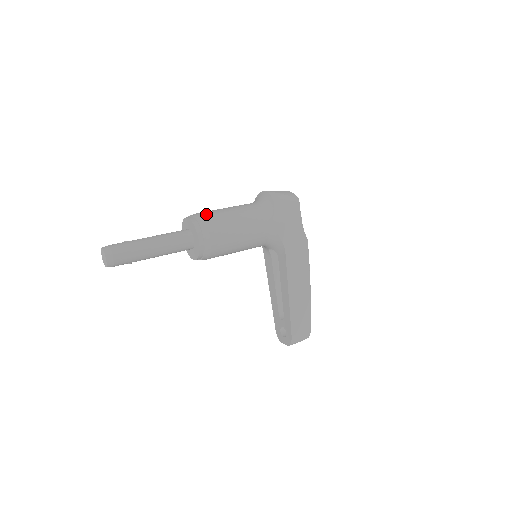
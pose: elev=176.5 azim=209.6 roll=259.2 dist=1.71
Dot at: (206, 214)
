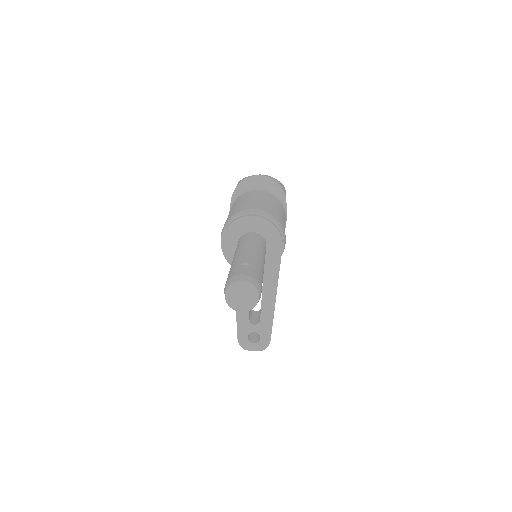
Dot at: (268, 210)
